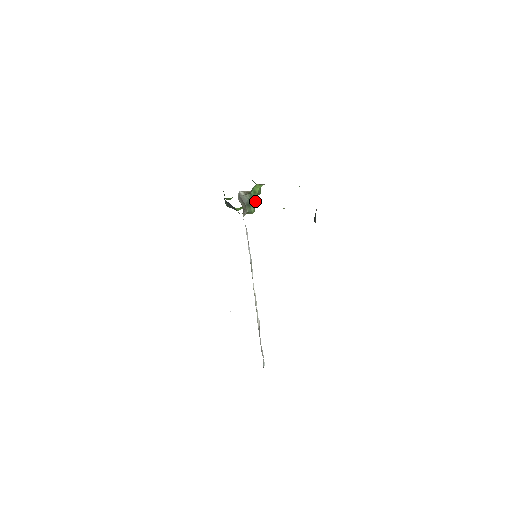
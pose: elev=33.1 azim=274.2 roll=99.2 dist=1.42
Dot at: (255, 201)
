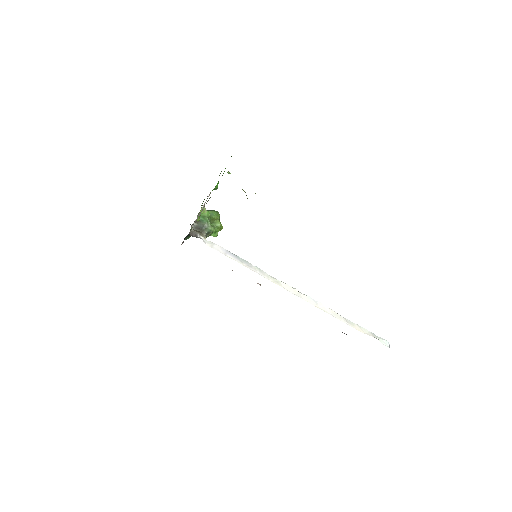
Dot at: (208, 222)
